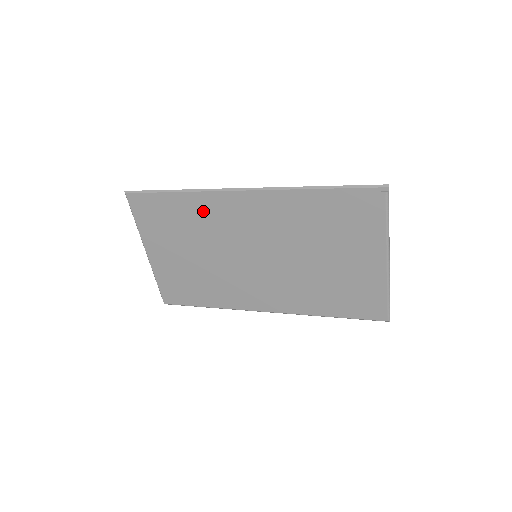
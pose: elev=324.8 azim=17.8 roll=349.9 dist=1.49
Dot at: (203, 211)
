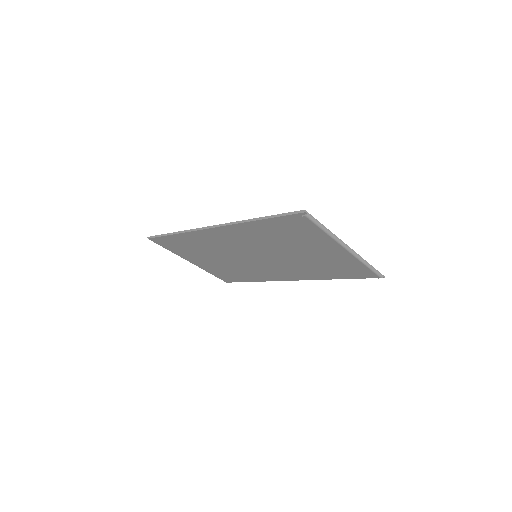
Dot at: (200, 240)
